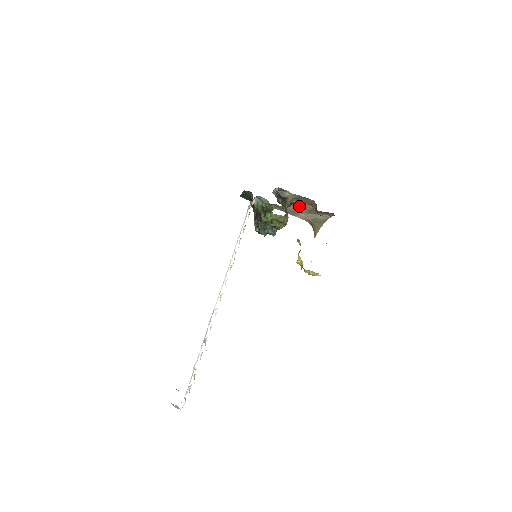
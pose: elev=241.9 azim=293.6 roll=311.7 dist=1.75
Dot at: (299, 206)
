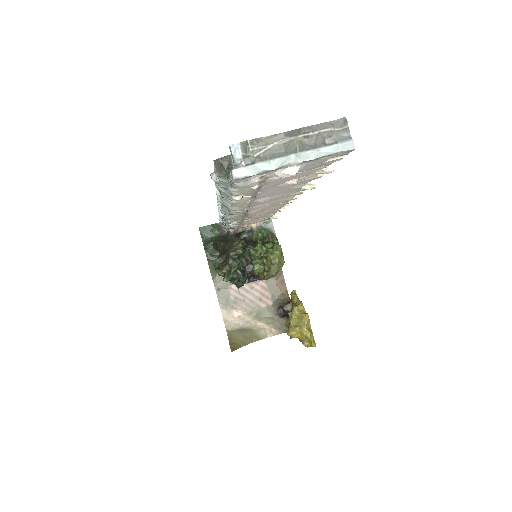
Dot at: (254, 294)
